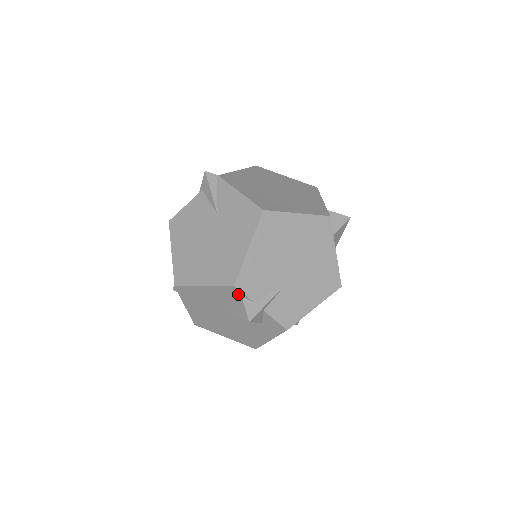
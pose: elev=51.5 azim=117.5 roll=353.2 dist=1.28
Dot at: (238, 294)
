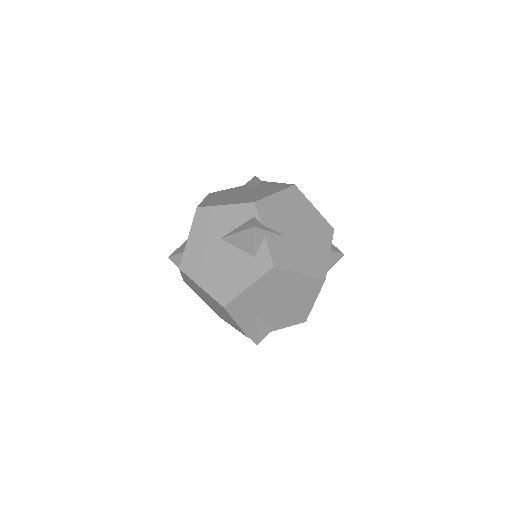
Dot at: (252, 214)
